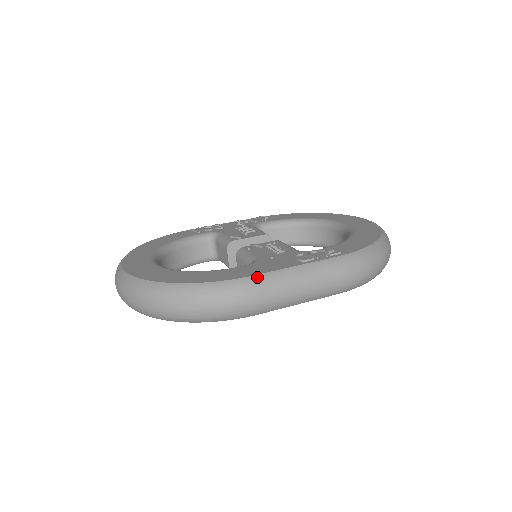
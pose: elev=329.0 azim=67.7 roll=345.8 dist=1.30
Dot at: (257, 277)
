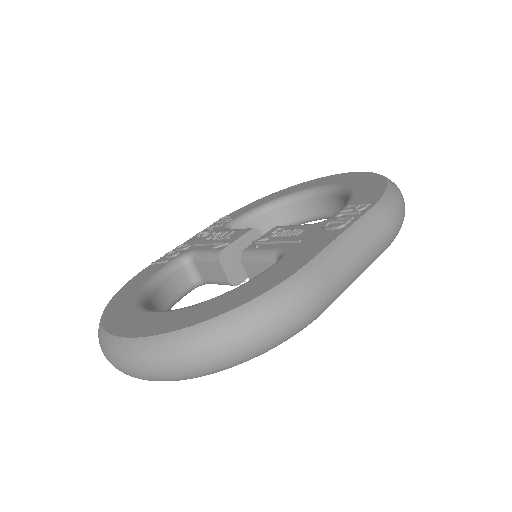
Dot at: (311, 264)
